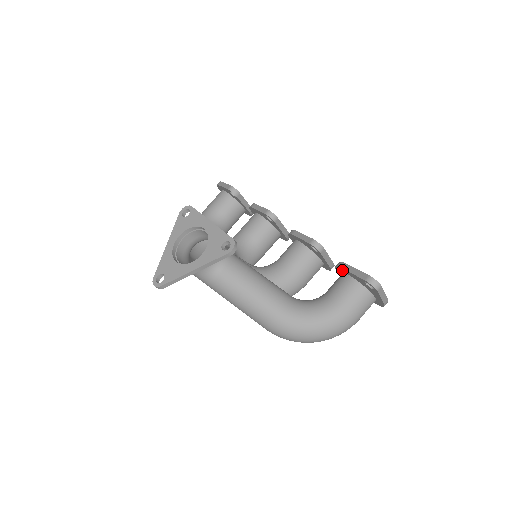
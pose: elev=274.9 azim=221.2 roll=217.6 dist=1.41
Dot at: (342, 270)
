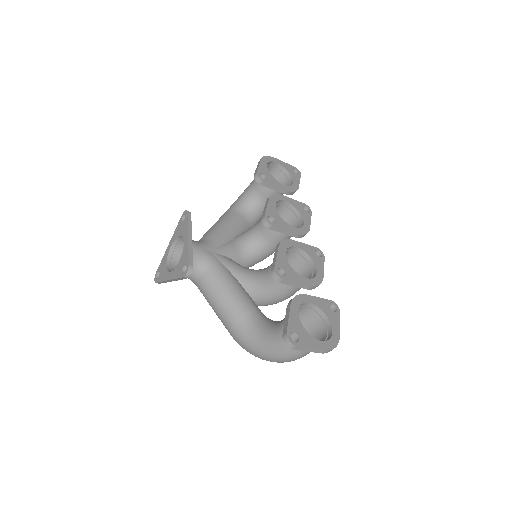
Dot at: occluded
